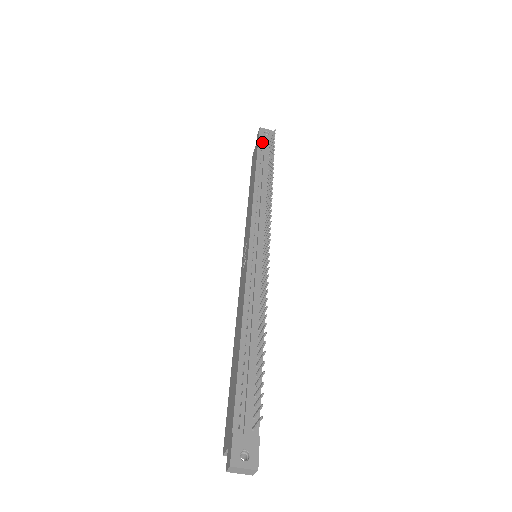
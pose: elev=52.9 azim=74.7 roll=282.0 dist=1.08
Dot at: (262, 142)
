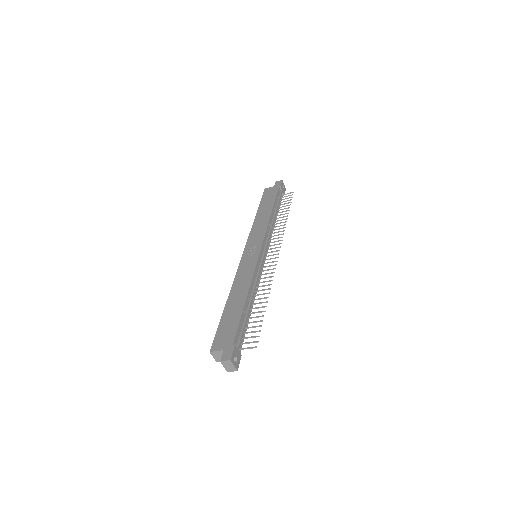
Dot at: (280, 190)
